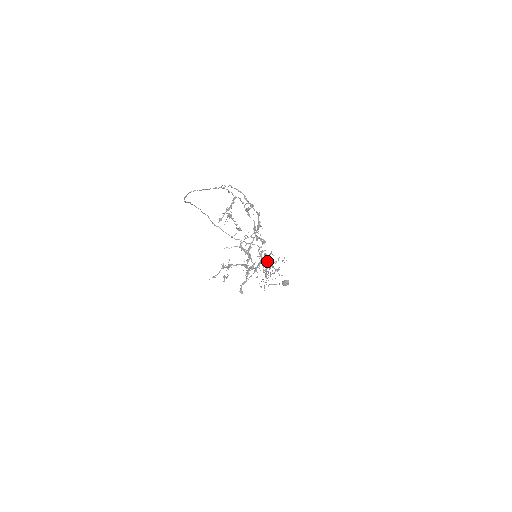
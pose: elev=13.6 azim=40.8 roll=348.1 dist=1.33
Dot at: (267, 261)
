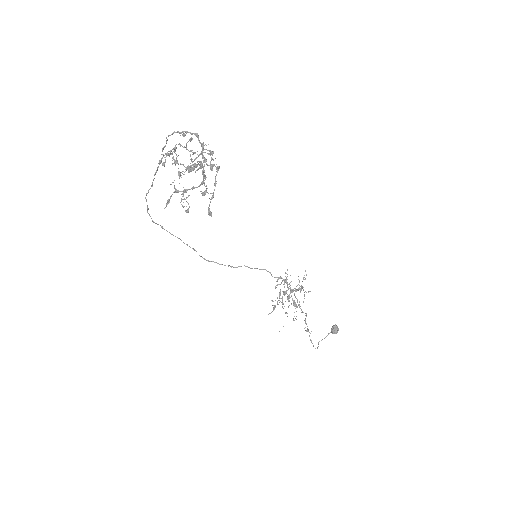
Dot at: (287, 286)
